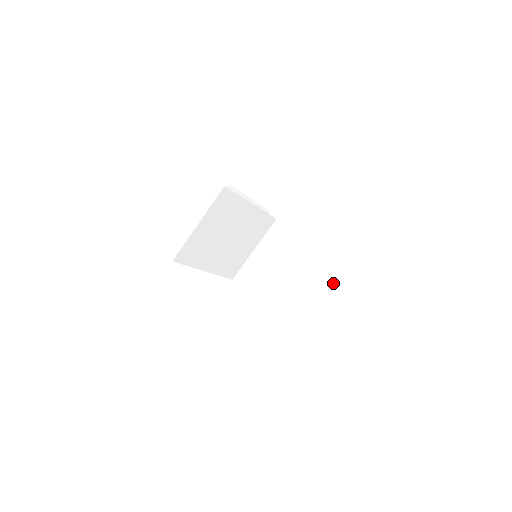
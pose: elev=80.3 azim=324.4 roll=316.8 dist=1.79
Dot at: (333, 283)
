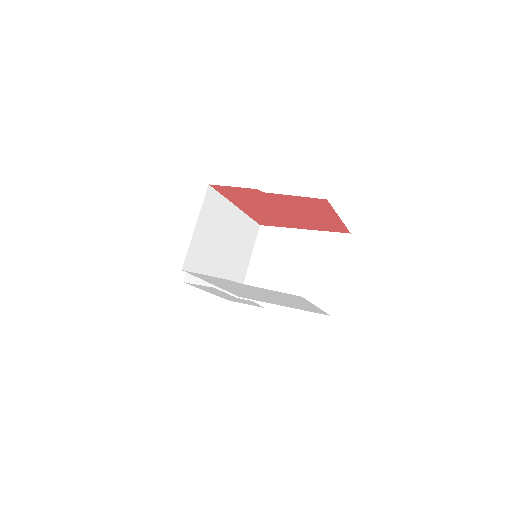
Dot at: (338, 248)
